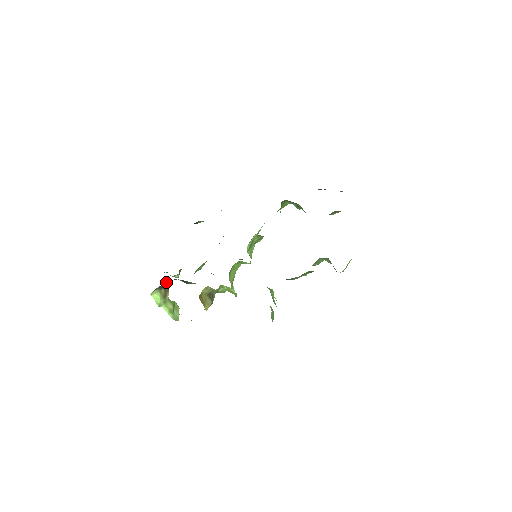
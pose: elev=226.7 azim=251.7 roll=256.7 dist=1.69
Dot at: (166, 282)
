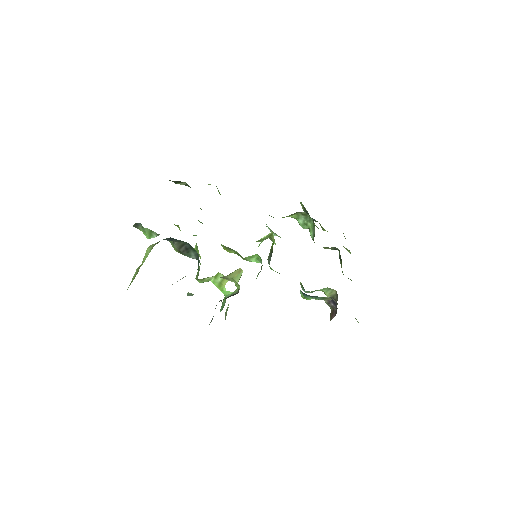
Dot at: occluded
